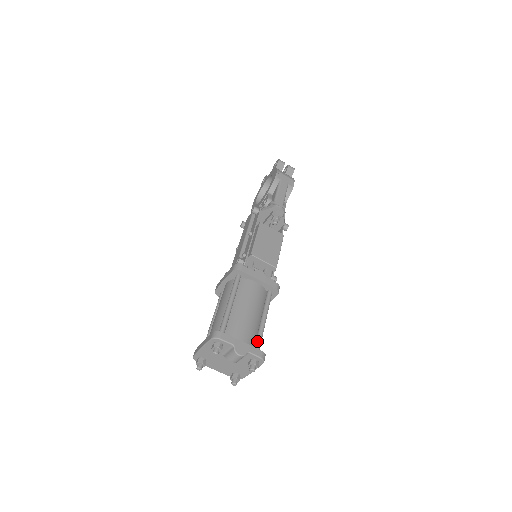
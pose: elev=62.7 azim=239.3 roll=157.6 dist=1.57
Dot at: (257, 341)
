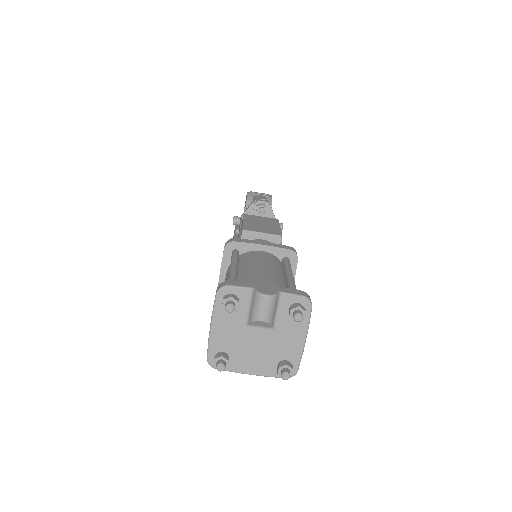
Dot at: occluded
